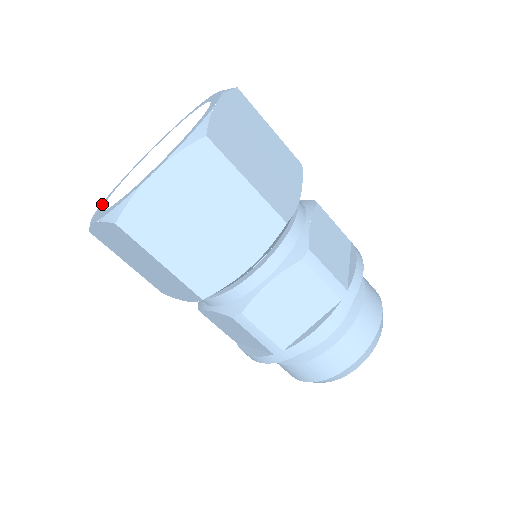
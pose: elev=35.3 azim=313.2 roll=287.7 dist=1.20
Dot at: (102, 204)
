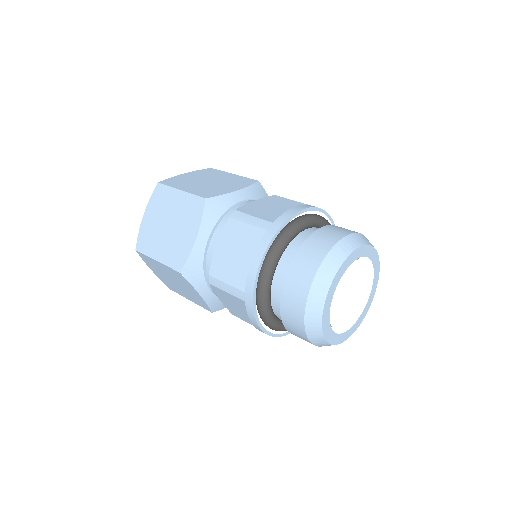
Dot at: occluded
